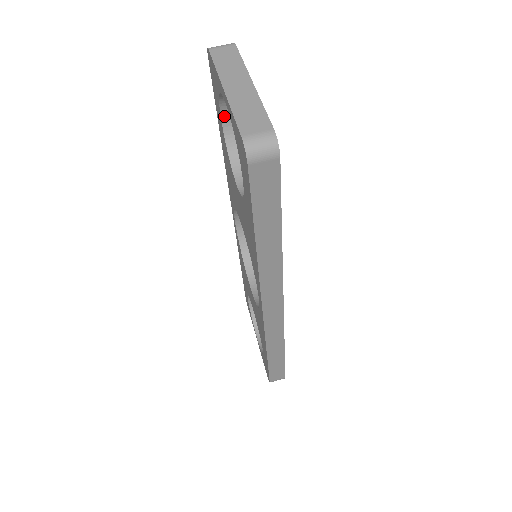
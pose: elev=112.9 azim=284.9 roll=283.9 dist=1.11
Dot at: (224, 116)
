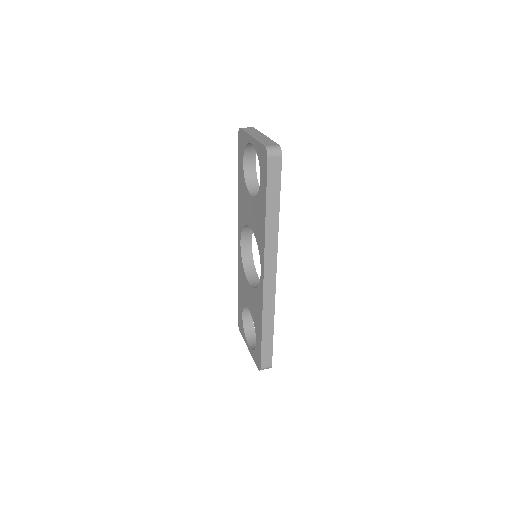
Dot at: (245, 163)
